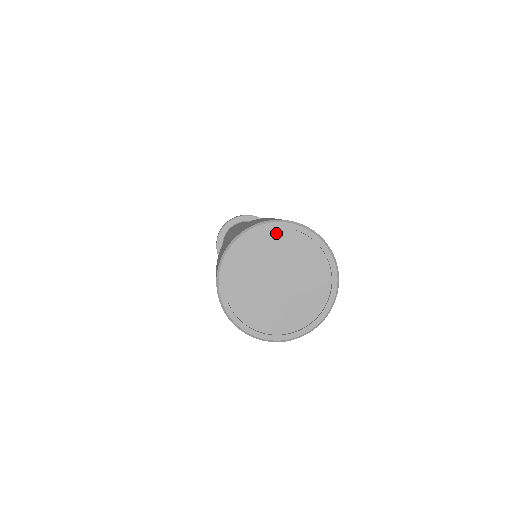
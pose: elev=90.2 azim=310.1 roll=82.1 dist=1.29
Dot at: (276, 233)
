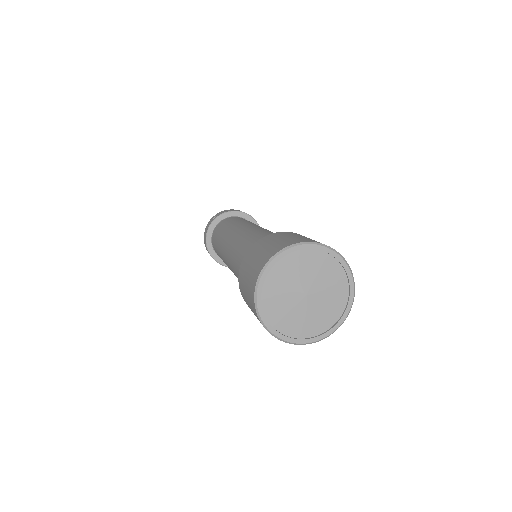
Dot at: (272, 274)
